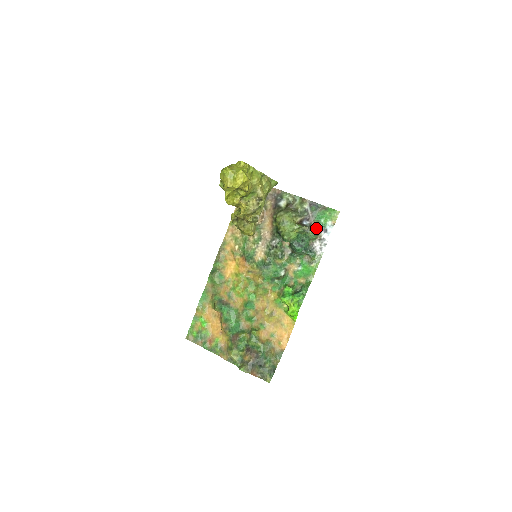
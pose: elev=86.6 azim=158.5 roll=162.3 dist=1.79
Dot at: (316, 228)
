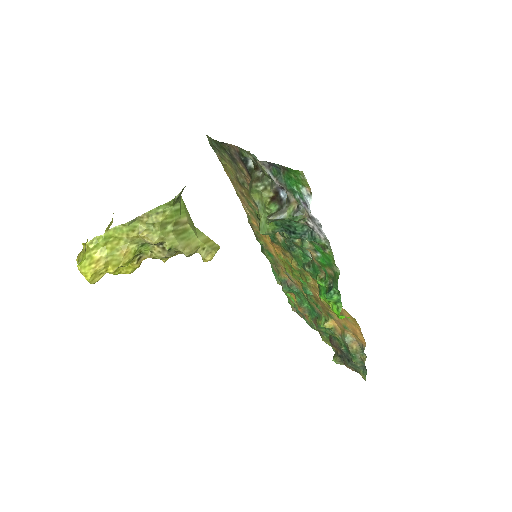
Dot at: (296, 201)
